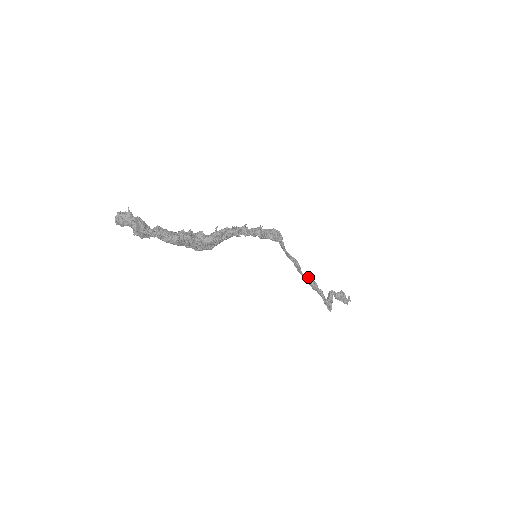
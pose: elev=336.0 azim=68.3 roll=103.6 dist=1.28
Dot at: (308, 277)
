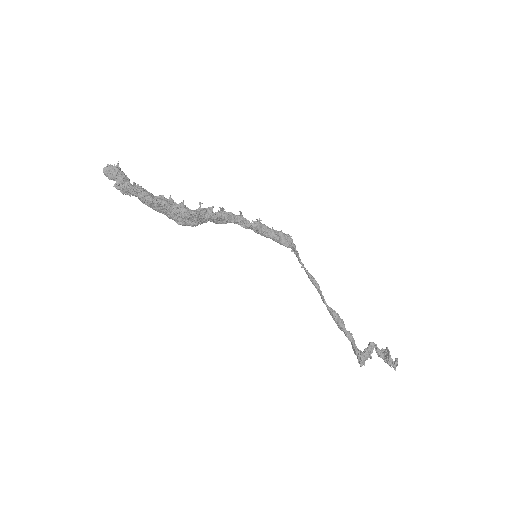
Dot at: (332, 309)
